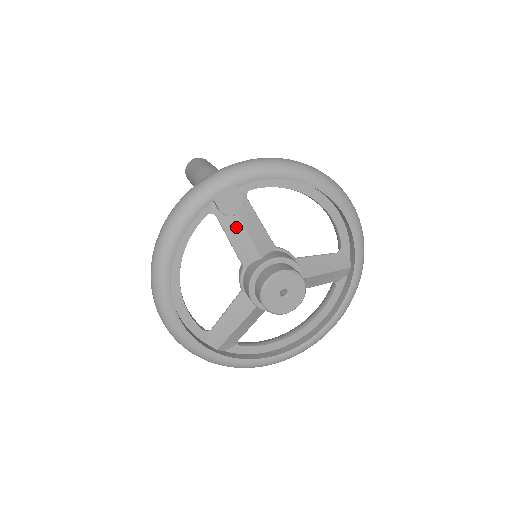
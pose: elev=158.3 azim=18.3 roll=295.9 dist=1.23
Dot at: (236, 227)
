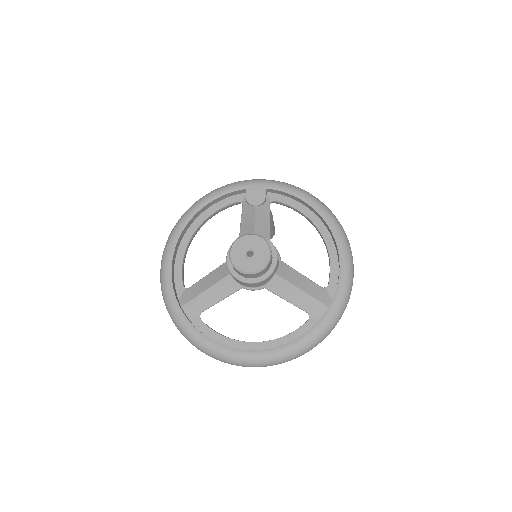
Dot at: (250, 213)
